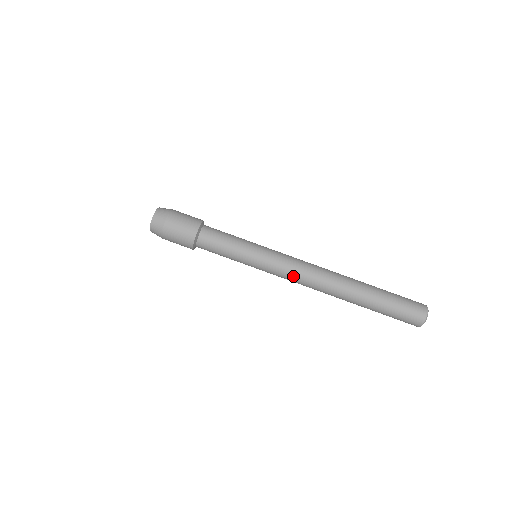
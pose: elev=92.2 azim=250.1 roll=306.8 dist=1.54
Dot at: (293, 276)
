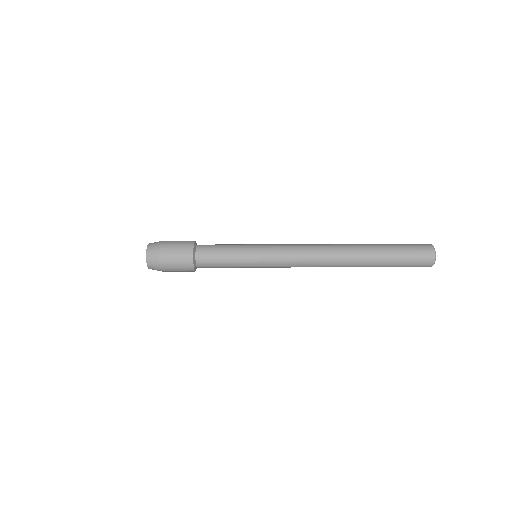
Dot at: (298, 253)
